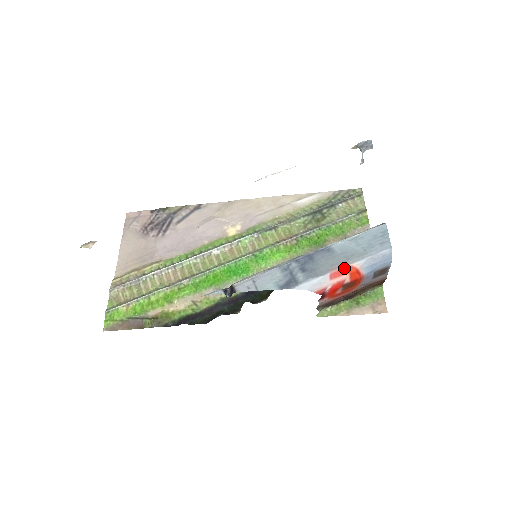
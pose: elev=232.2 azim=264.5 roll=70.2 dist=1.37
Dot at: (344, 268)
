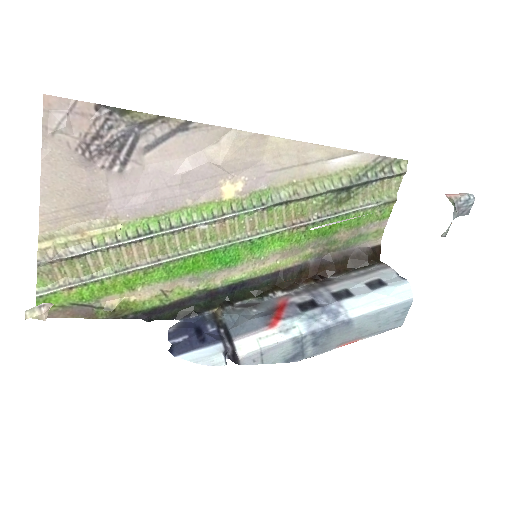
Dot at: occluded
